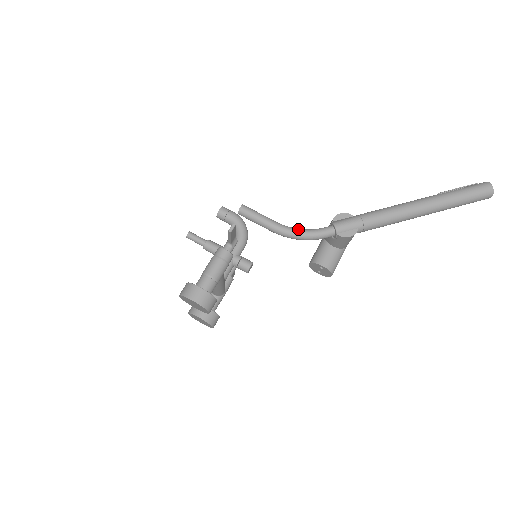
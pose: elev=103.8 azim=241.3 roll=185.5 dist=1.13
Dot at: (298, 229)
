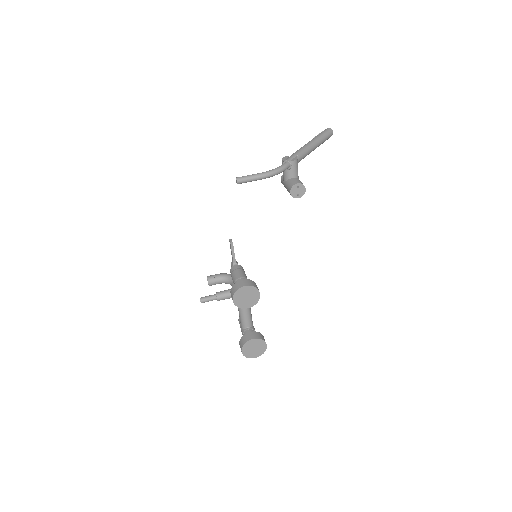
Dot at: (271, 170)
